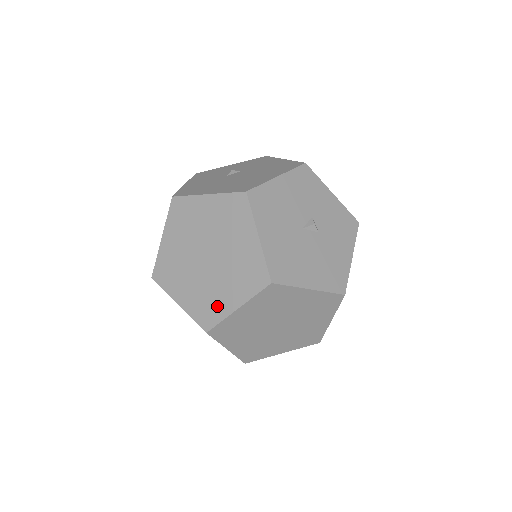
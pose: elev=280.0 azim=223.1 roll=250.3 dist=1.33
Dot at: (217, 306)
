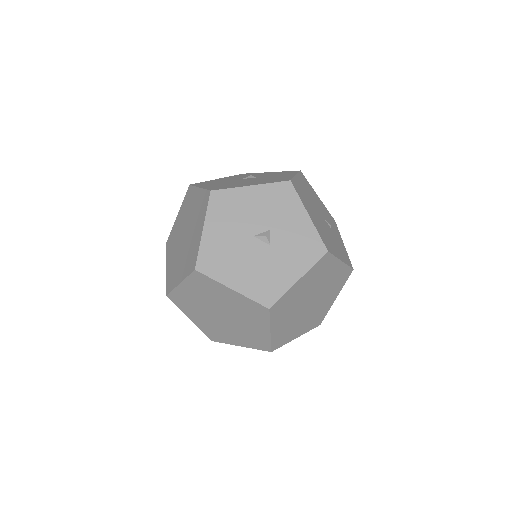
Dot at: (175, 277)
